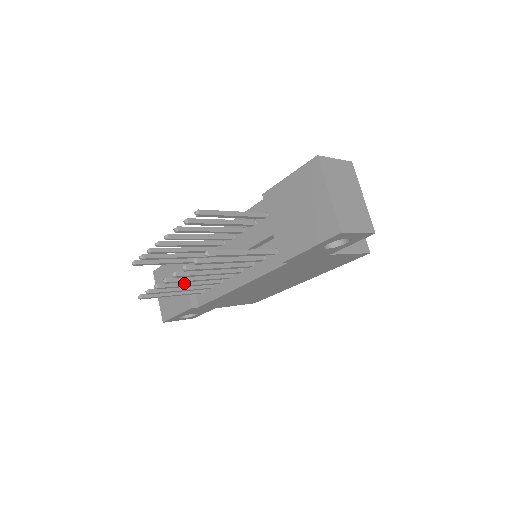
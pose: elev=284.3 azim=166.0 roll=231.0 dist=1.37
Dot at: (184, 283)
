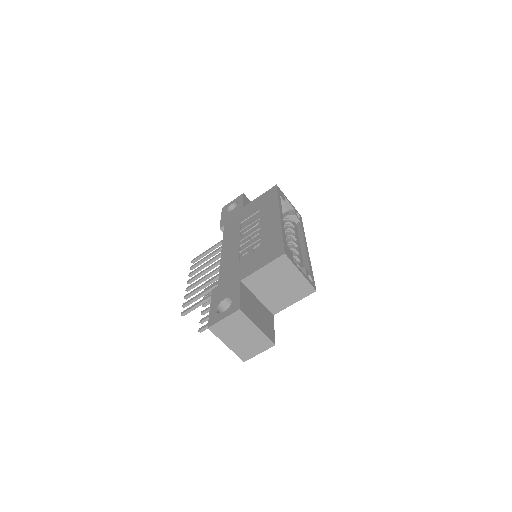
Dot at: occluded
